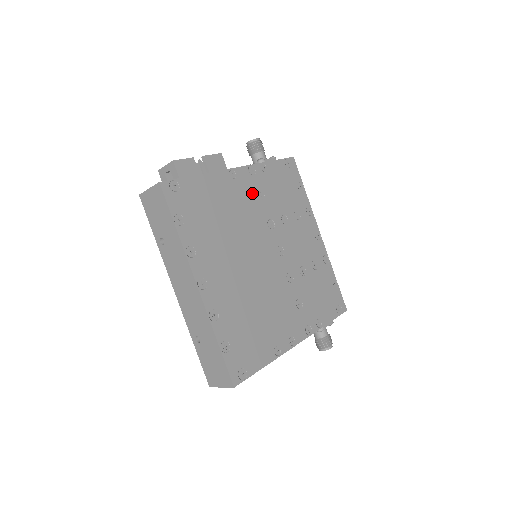
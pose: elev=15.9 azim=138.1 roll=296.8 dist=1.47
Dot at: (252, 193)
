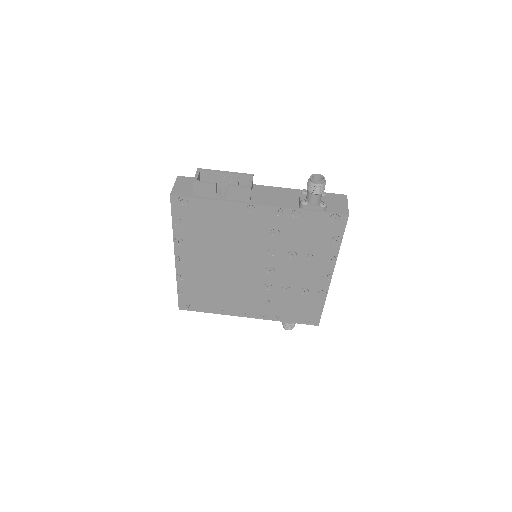
Dot at: (266, 227)
